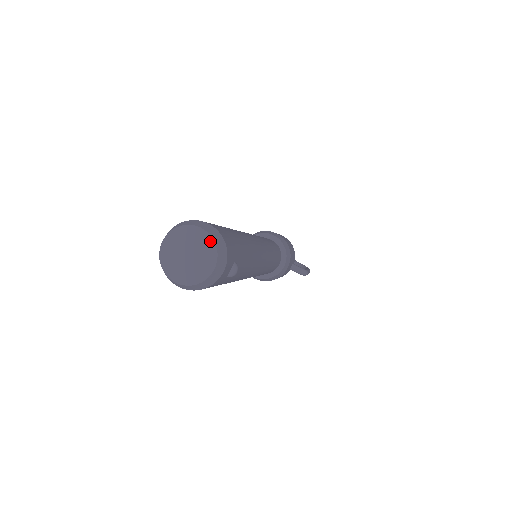
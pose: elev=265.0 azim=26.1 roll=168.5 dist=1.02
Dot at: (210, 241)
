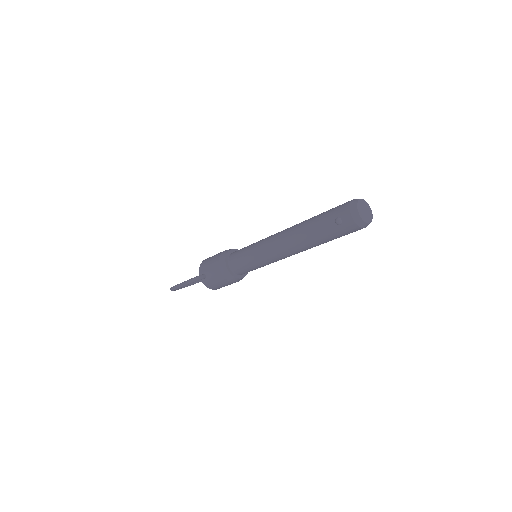
Dot at: (365, 201)
